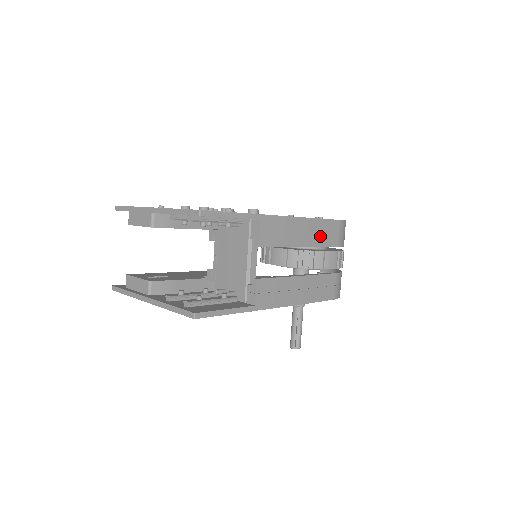
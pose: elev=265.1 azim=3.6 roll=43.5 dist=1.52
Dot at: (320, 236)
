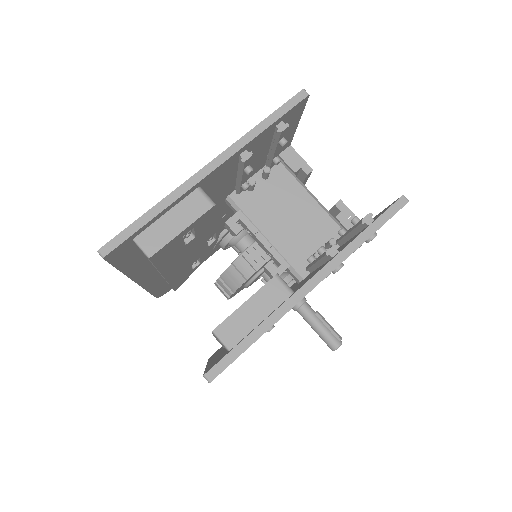
Dot at: occluded
